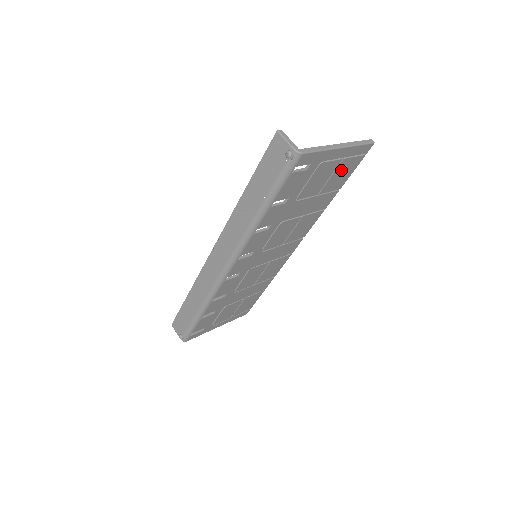
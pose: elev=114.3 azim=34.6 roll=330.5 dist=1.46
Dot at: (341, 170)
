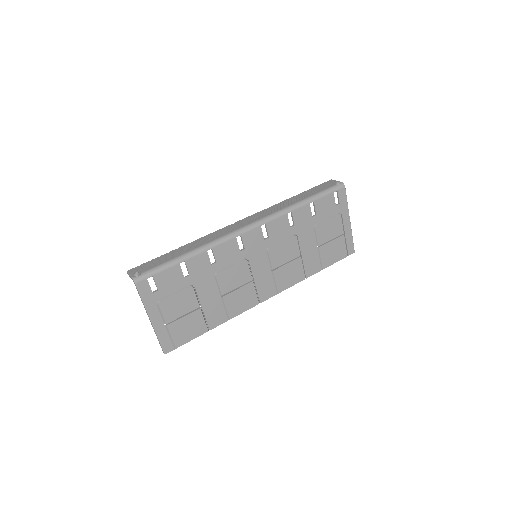
Dot at: (336, 246)
